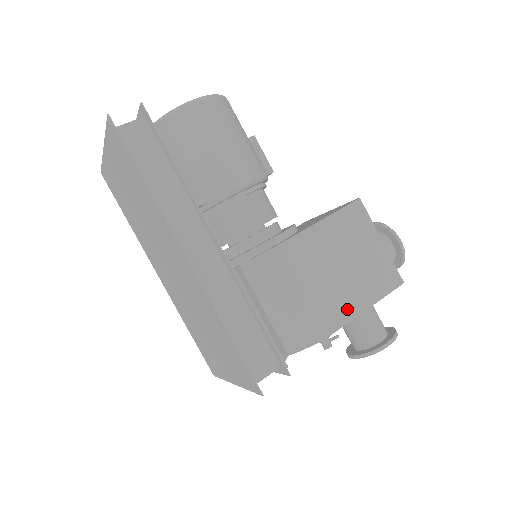
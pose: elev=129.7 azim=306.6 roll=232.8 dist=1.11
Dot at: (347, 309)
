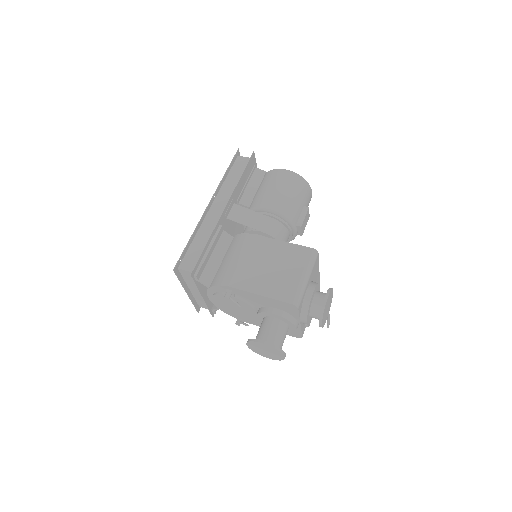
Dot at: (249, 285)
